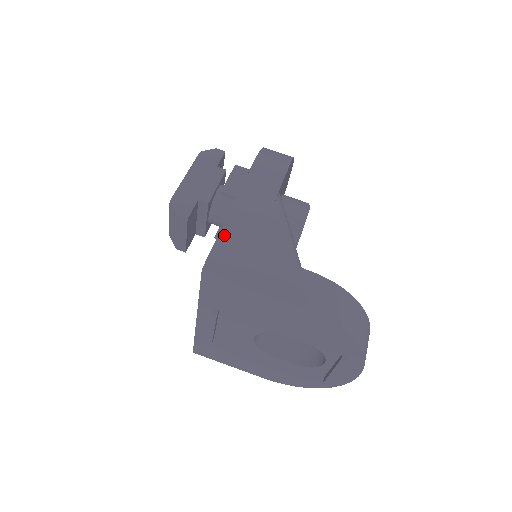
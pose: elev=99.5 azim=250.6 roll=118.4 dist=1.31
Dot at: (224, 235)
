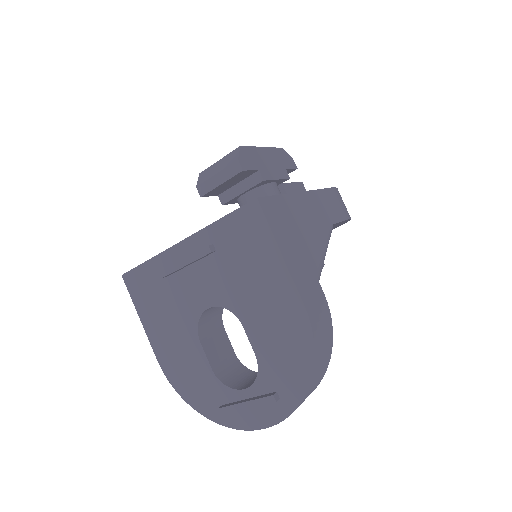
Dot at: (286, 199)
